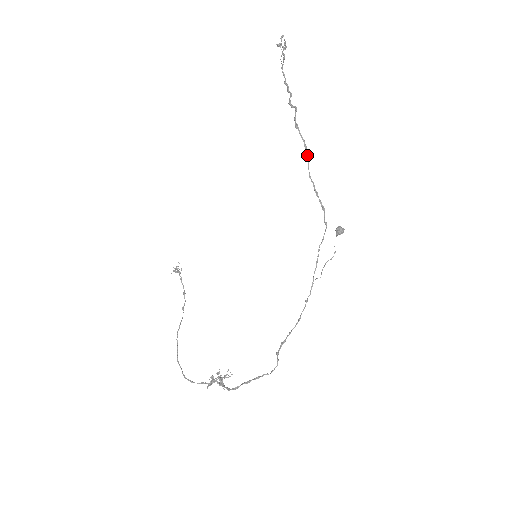
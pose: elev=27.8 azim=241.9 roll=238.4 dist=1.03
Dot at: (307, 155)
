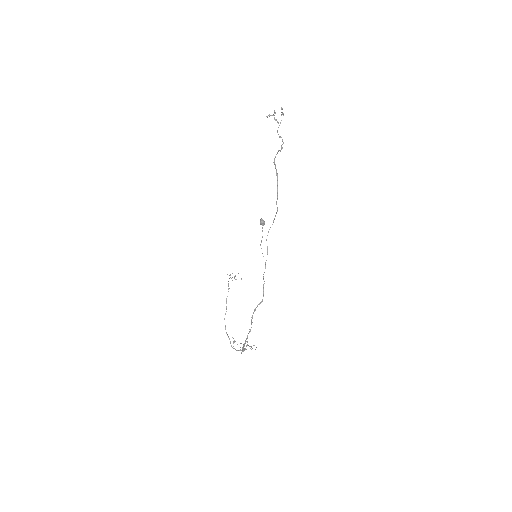
Dot at: (277, 179)
